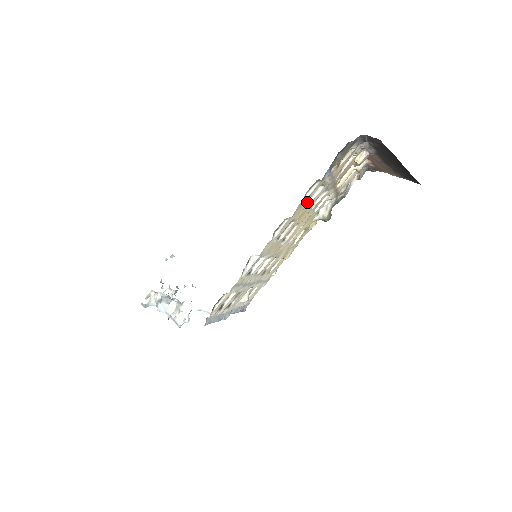
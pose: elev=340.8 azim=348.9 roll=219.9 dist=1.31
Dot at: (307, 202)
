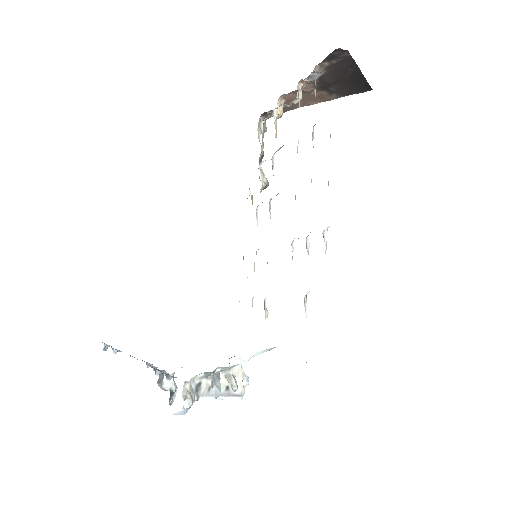
Dot at: occluded
